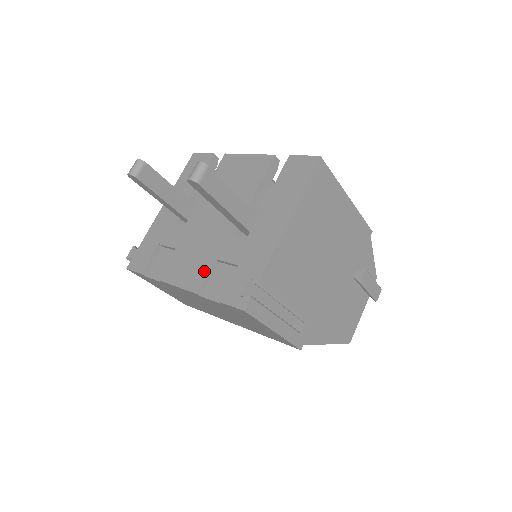
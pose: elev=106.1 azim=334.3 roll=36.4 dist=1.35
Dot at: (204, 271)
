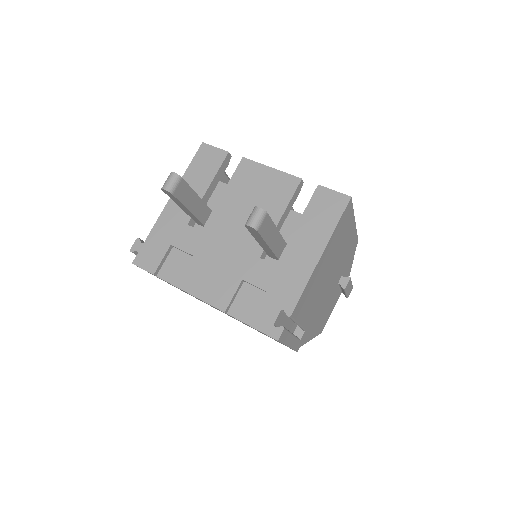
Dot at: (230, 290)
